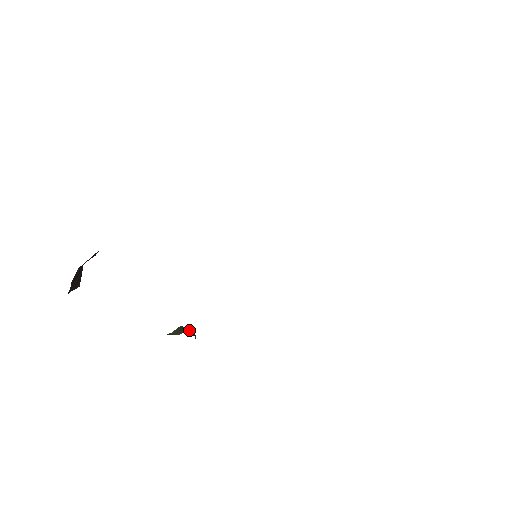
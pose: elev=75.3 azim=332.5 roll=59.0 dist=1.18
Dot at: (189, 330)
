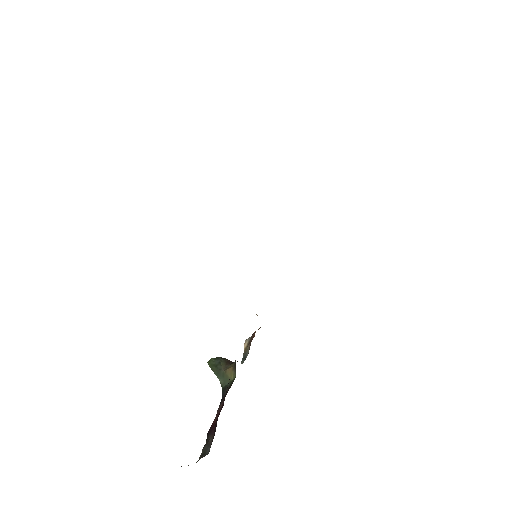
Dot at: (221, 361)
